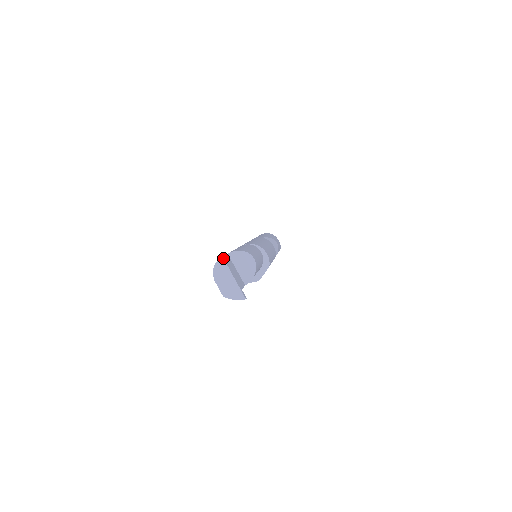
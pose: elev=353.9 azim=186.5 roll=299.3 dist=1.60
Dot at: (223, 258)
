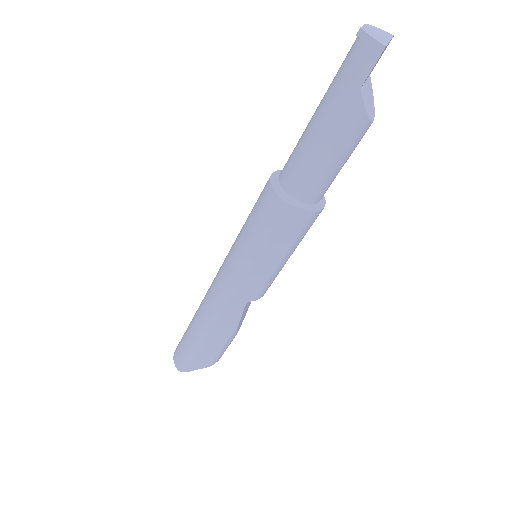
Dot at: occluded
